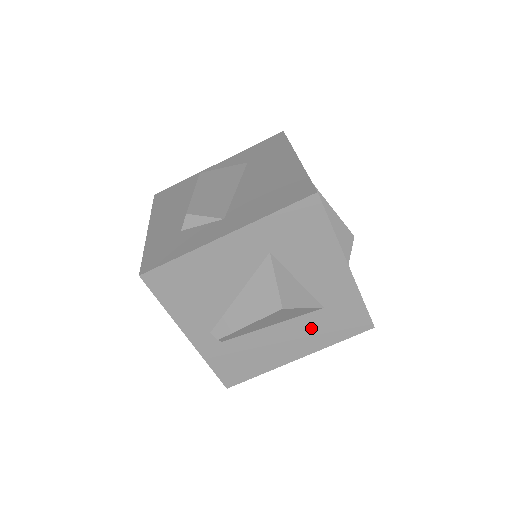
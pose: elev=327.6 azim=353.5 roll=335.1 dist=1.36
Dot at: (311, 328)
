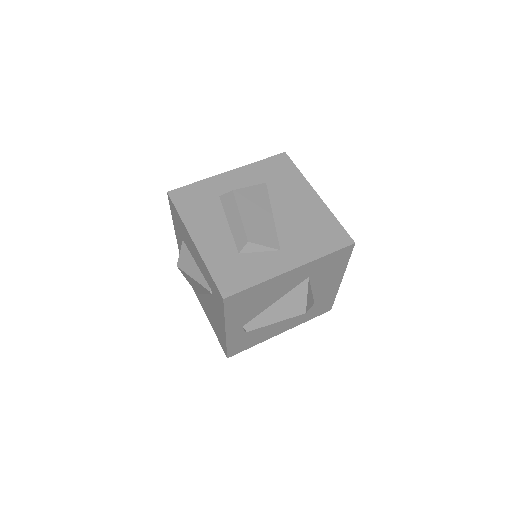
Dot at: (300, 315)
